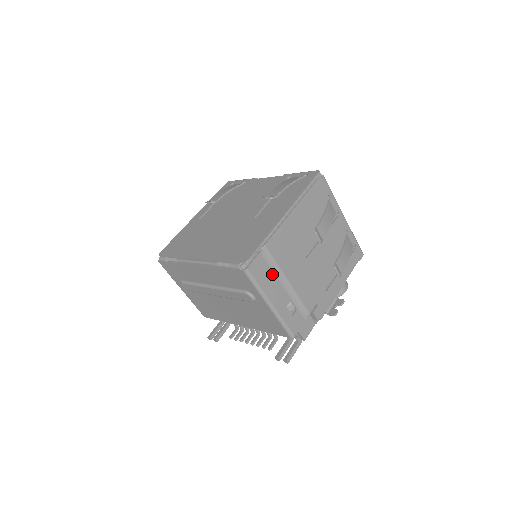
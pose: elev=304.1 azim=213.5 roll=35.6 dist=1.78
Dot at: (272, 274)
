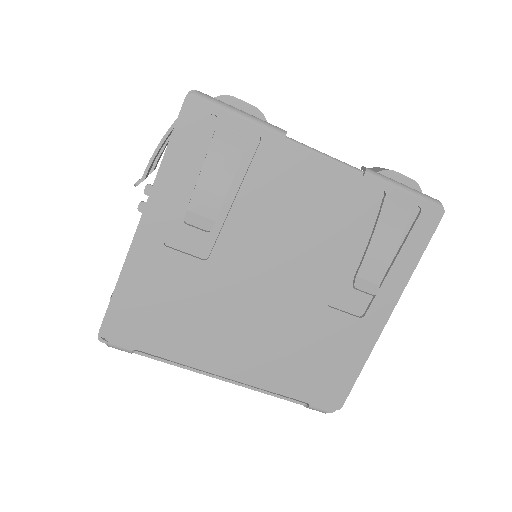
Dot at: occluded
